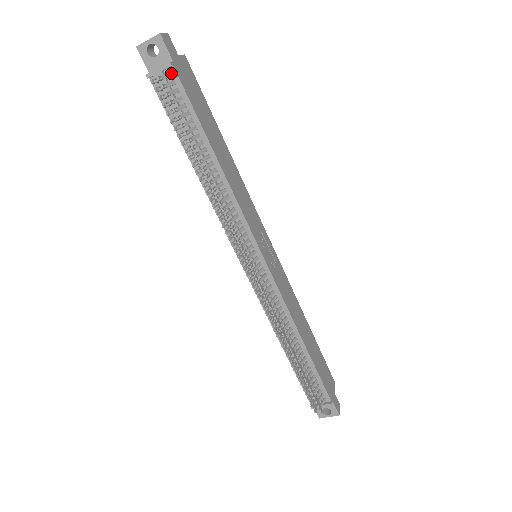
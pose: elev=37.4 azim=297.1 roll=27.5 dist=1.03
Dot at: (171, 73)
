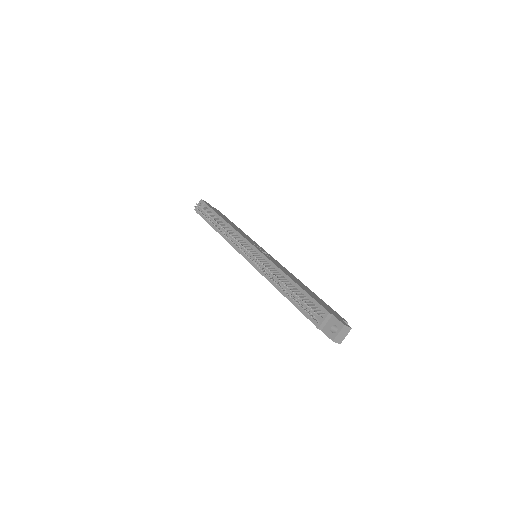
Dot at: (205, 206)
